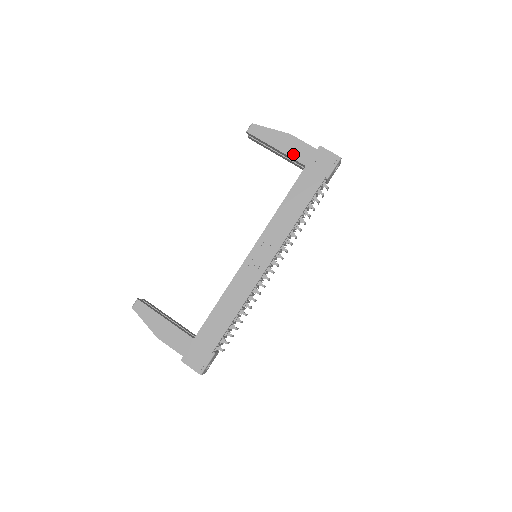
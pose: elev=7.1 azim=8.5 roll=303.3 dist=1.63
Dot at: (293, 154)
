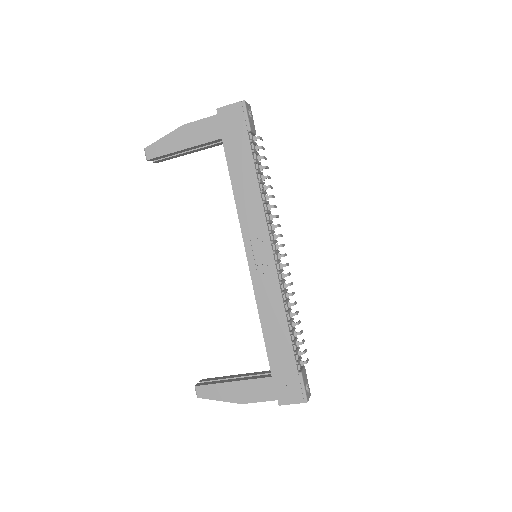
Dot at: (202, 139)
